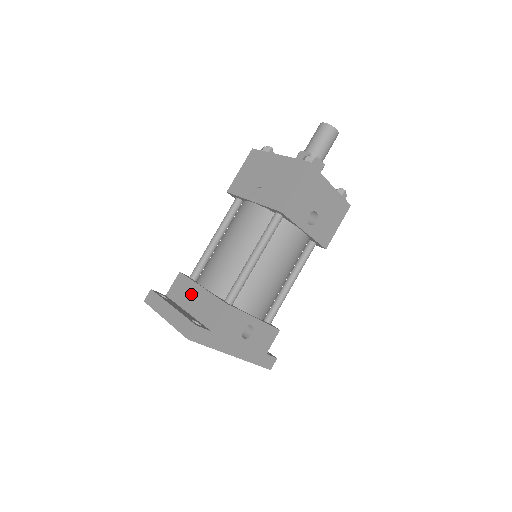
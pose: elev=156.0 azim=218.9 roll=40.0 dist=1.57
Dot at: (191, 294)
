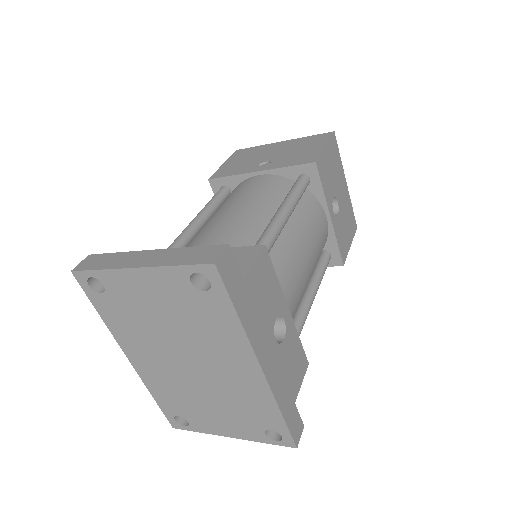
Dot at: occluded
